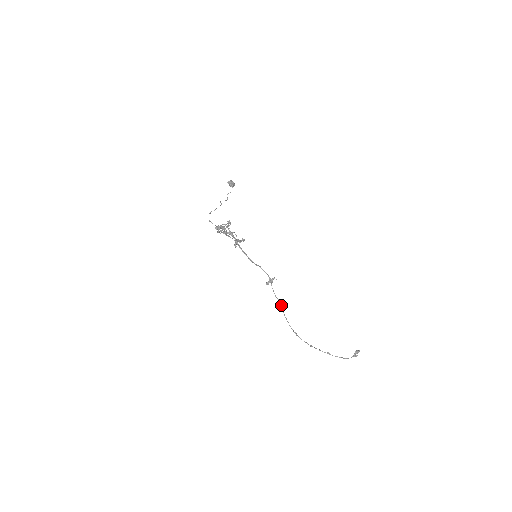
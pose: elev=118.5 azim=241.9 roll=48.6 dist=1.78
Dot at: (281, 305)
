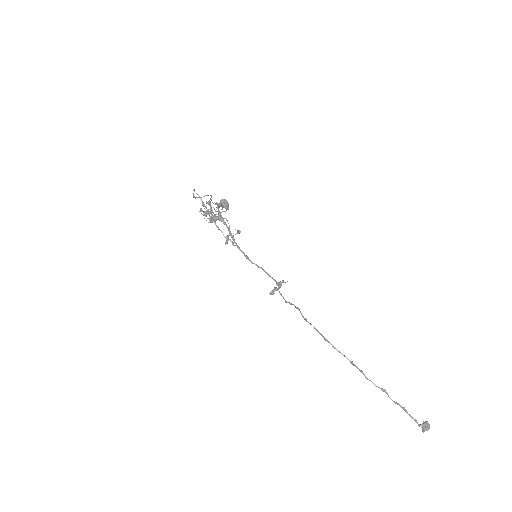
Dot at: occluded
